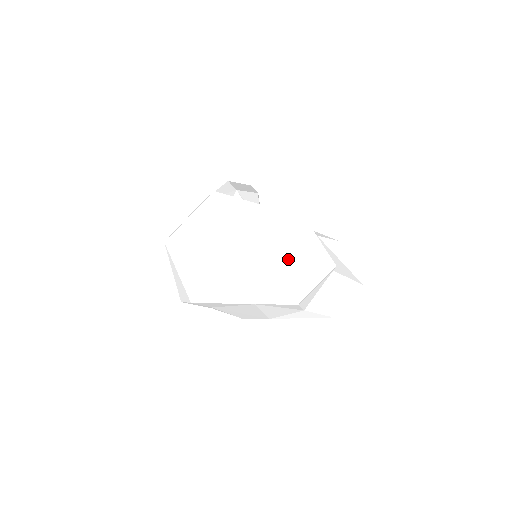
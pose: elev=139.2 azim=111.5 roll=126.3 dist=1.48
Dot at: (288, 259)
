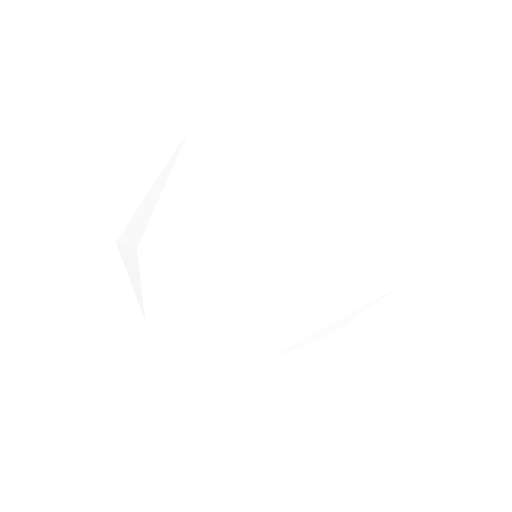
Dot at: (260, 141)
